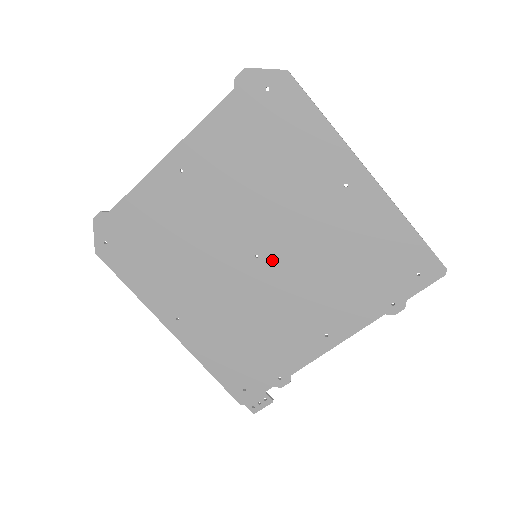
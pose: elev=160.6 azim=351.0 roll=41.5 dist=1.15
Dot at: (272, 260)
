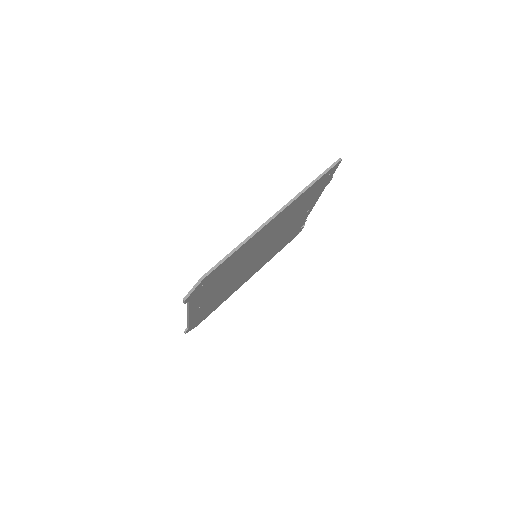
Dot at: (264, 249)
